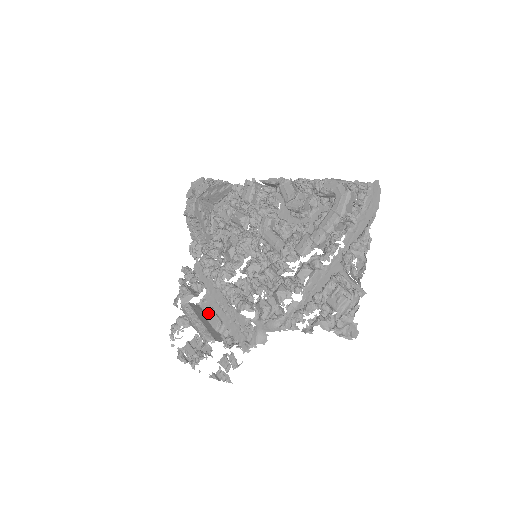
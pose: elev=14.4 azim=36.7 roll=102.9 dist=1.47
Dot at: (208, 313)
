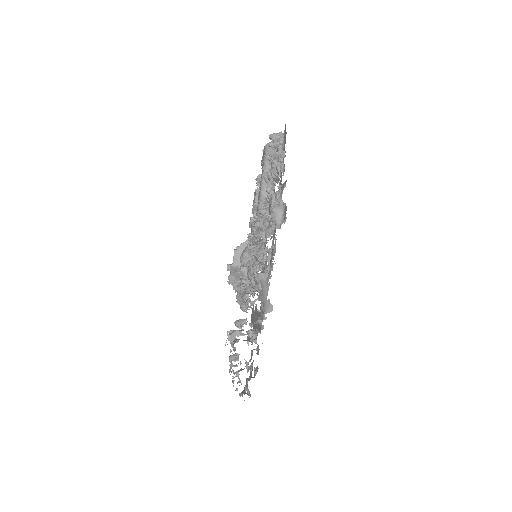
Dot at: occluded
